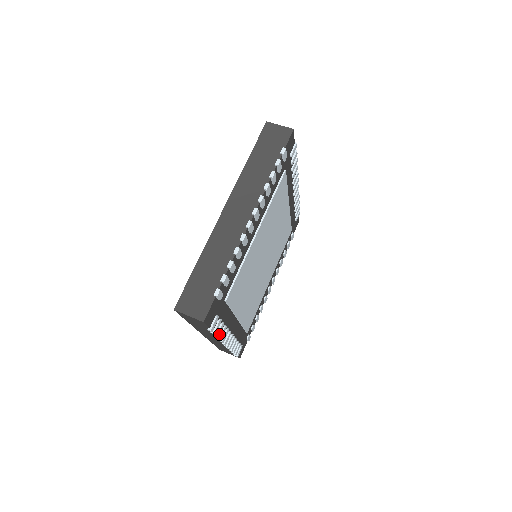
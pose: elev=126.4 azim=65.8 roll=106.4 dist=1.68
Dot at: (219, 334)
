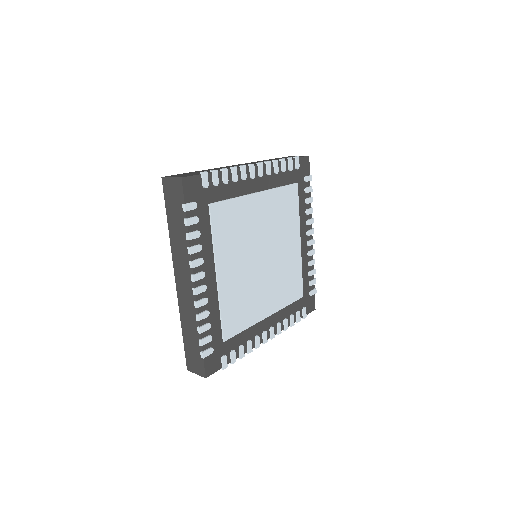
Dot at: (191, 238)
